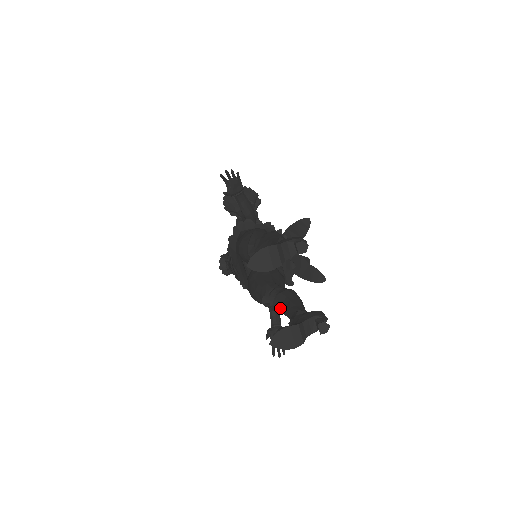
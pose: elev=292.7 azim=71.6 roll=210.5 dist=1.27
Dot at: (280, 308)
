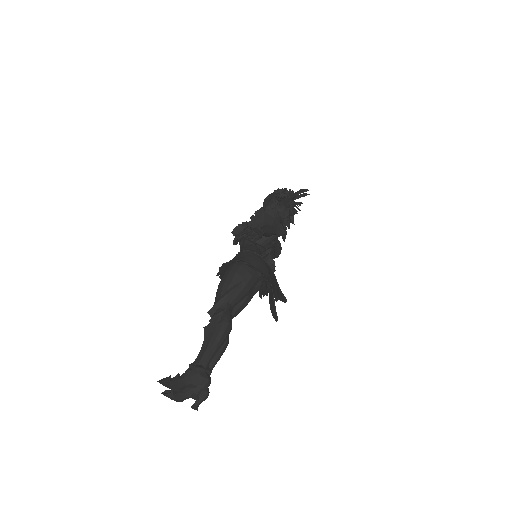
Dot at: occluded
